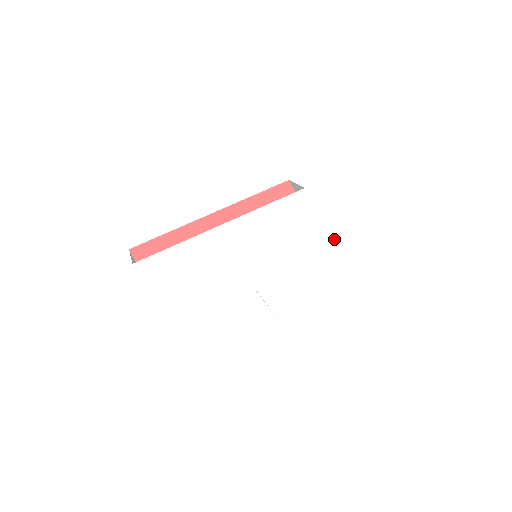
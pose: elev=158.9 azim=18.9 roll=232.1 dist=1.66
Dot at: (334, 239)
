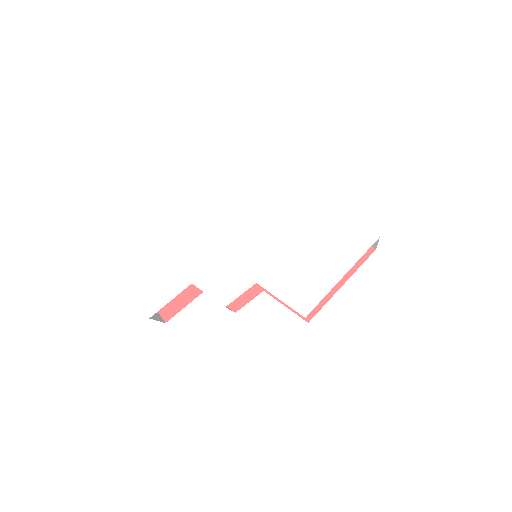
Dot at: (326, 203)
